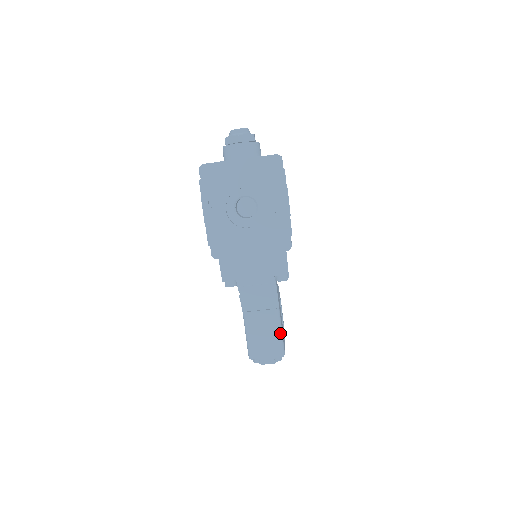
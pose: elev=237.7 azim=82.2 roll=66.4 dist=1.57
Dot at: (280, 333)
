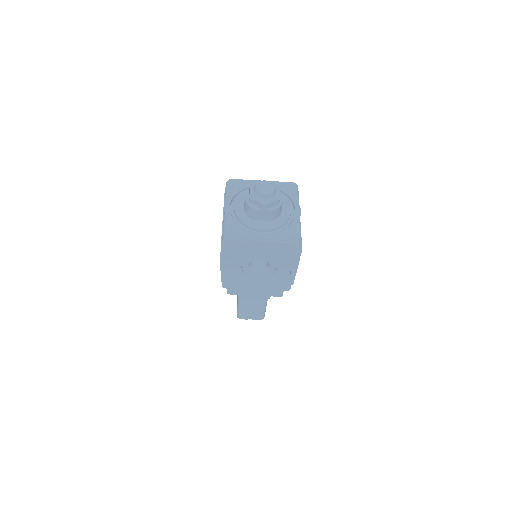
Dot at: (264, 310)
